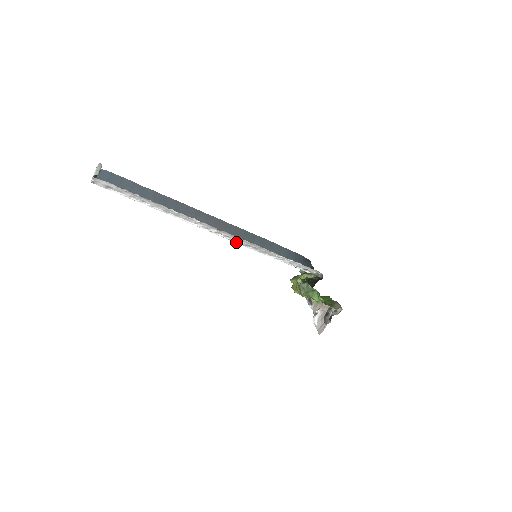
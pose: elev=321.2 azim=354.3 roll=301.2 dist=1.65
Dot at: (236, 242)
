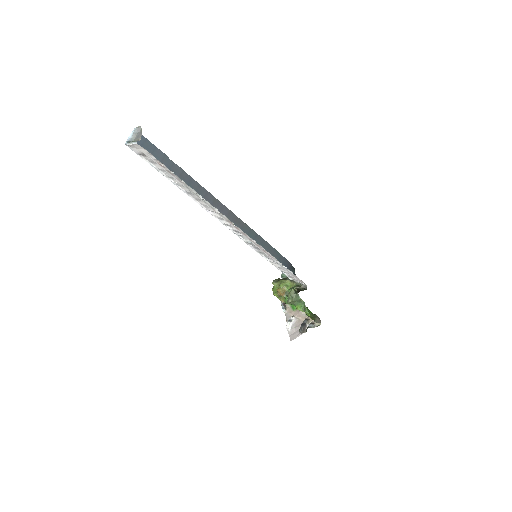
Dot at: (240, 238)
